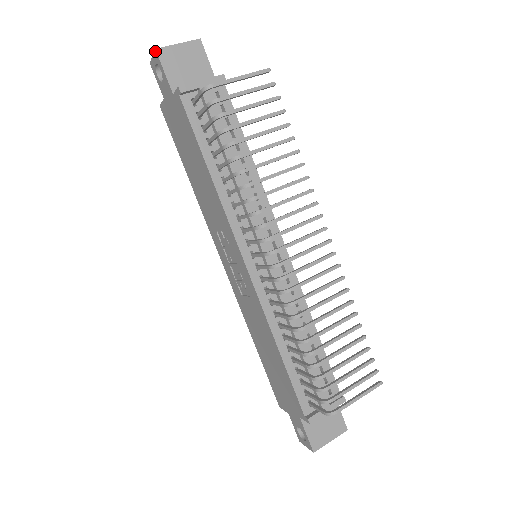
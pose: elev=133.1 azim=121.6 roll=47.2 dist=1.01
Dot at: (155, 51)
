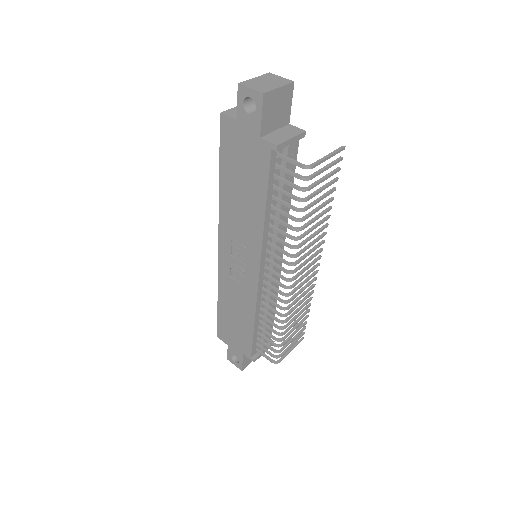
Dot at: (261, 94)
